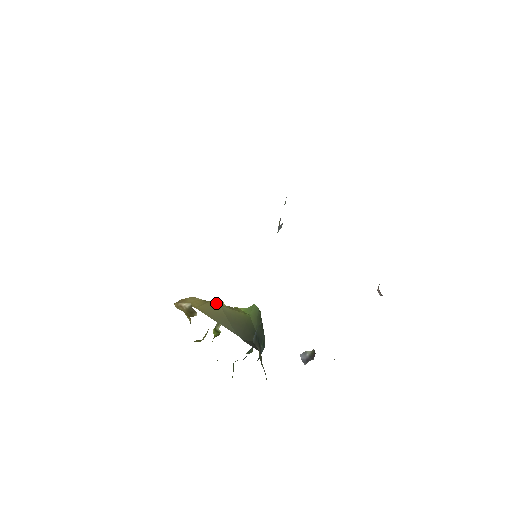
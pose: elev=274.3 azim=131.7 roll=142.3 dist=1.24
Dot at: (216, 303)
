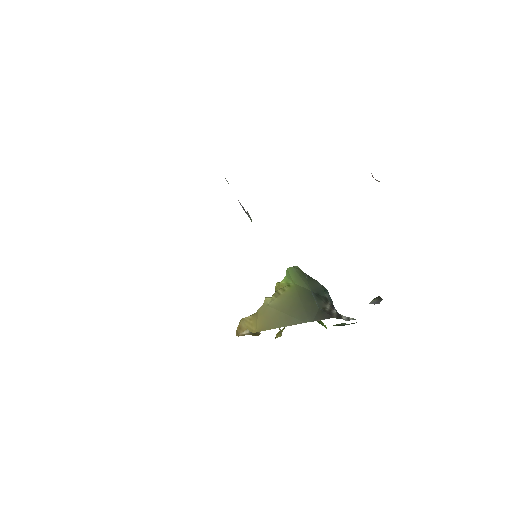
Dot at: (263, 307)
